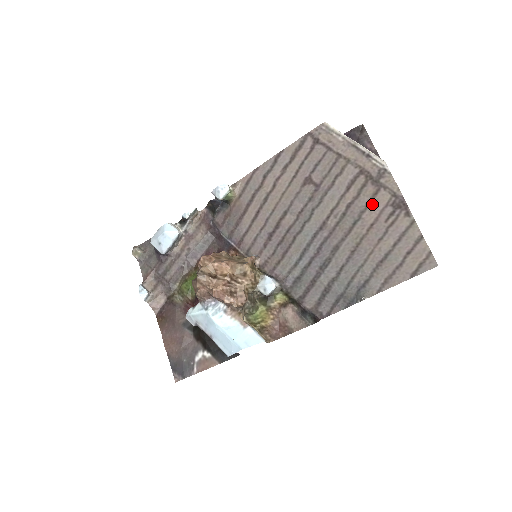
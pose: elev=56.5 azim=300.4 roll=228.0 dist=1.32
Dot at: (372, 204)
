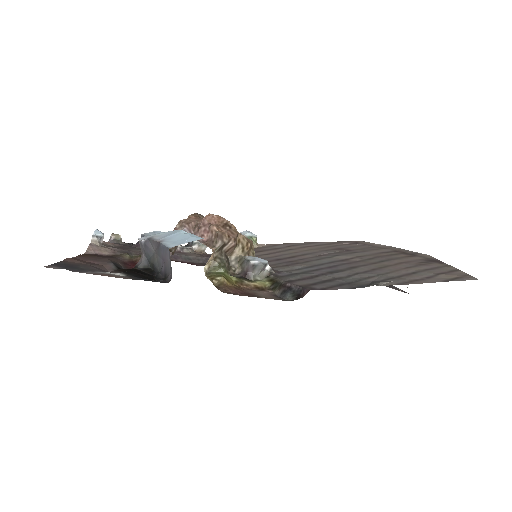
Dot at: (404, 258)
